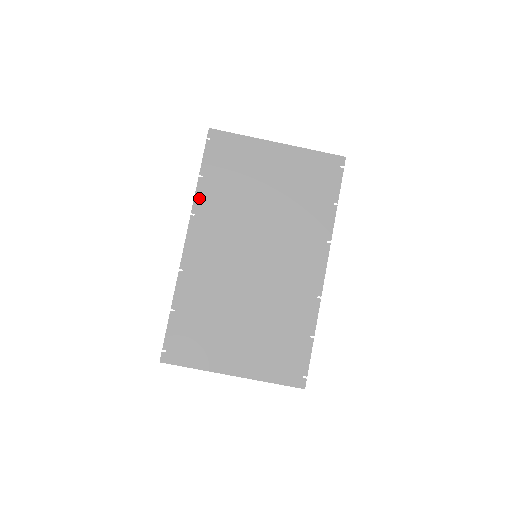
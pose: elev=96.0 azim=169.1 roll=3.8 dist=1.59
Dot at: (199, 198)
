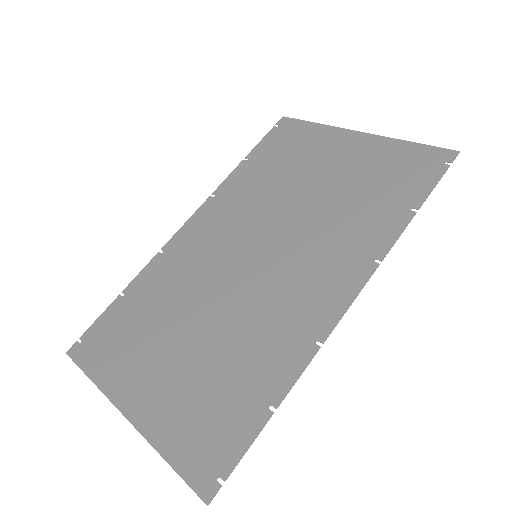
Dot at: (230, 180)
